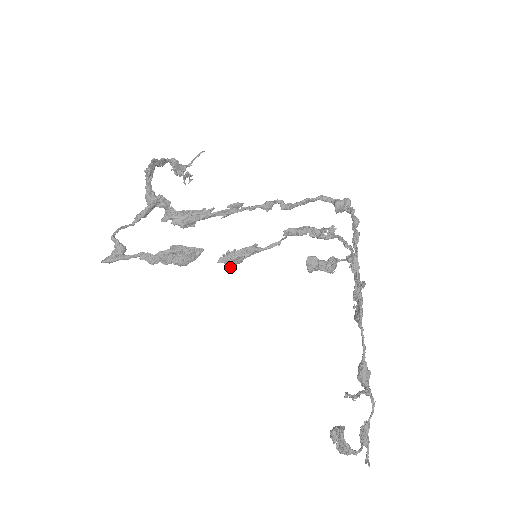
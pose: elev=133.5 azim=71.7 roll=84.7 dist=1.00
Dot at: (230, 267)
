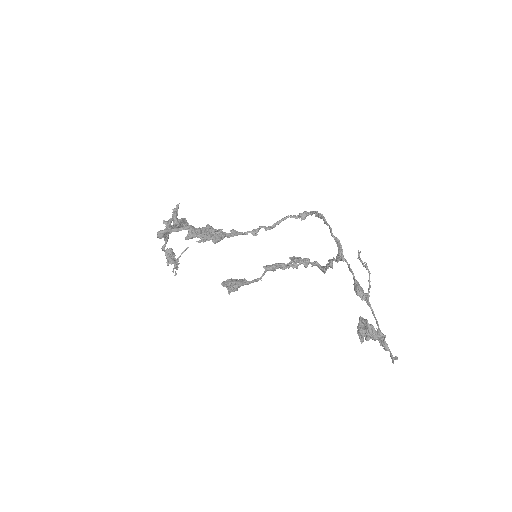
Dot at: (229, 294)
